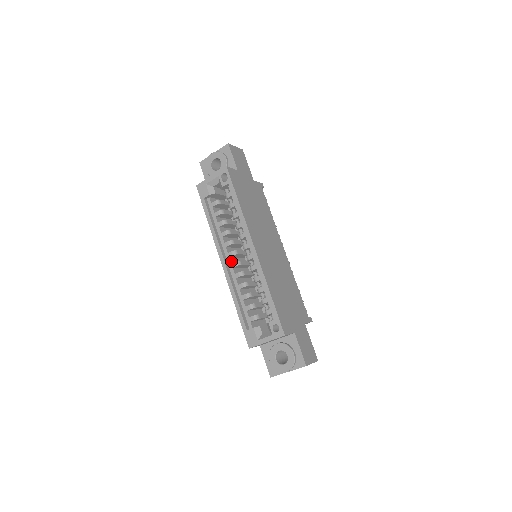
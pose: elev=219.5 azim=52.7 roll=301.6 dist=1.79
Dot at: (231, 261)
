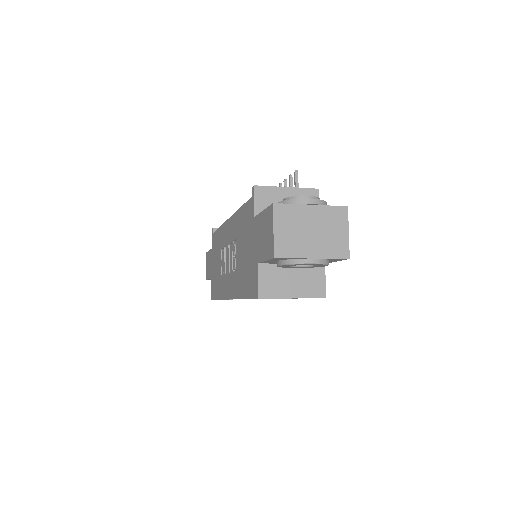
Dot at: occluded
